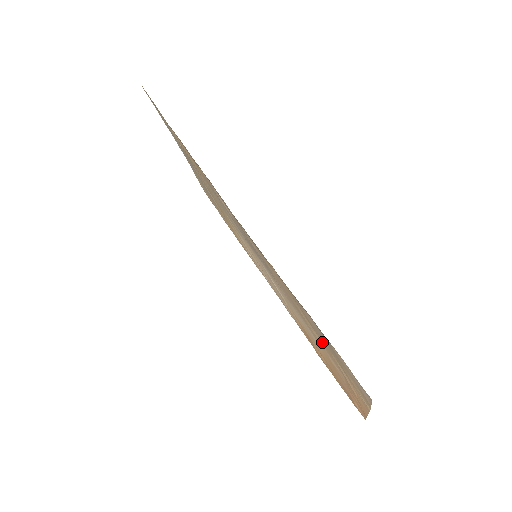
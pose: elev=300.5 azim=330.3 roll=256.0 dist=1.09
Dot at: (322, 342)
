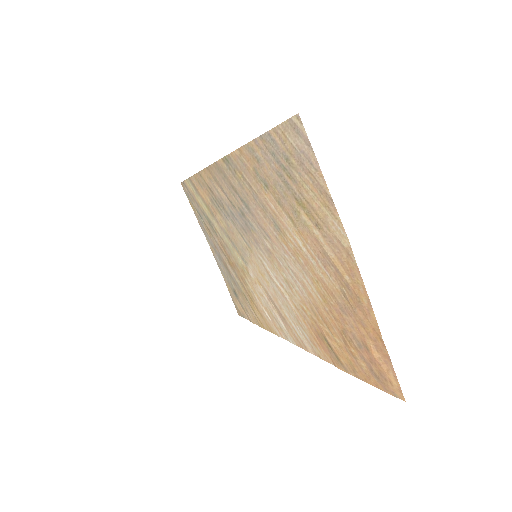
Dot at: (295, 221)
